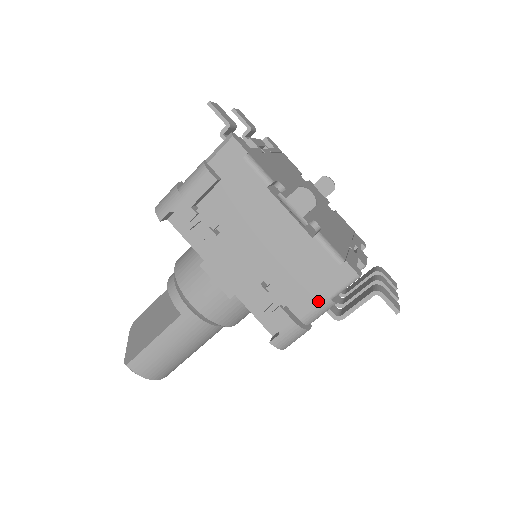
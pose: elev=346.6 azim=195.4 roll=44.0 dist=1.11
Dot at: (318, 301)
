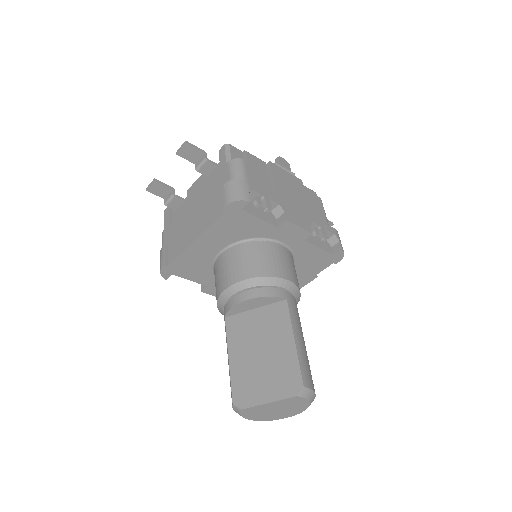
Dot at: (325, 220)
